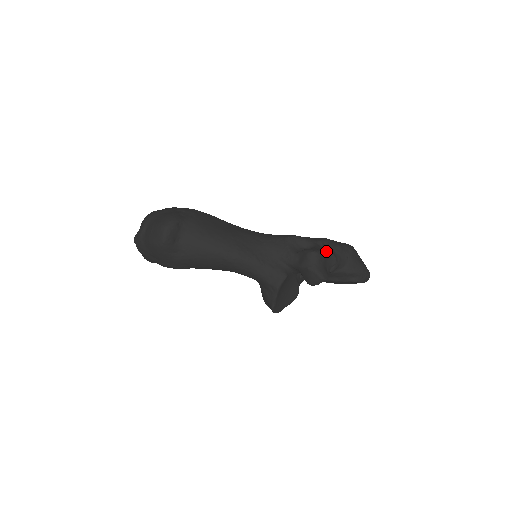
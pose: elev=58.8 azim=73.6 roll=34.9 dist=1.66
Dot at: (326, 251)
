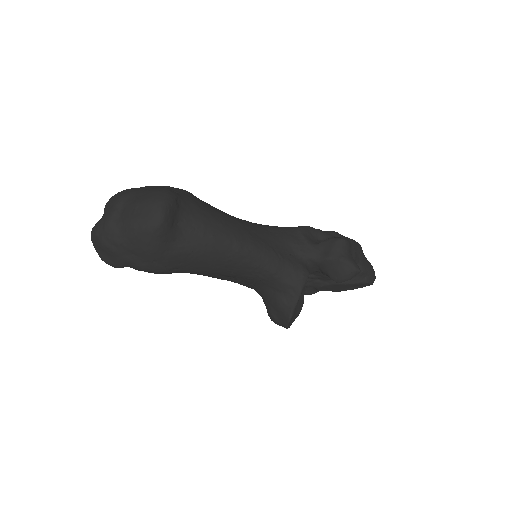
Dot at: occluded
